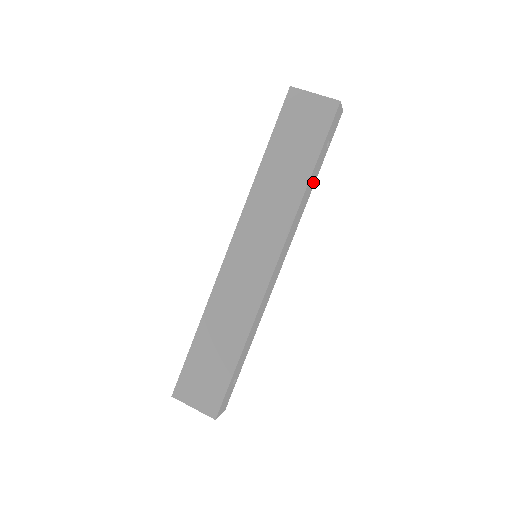
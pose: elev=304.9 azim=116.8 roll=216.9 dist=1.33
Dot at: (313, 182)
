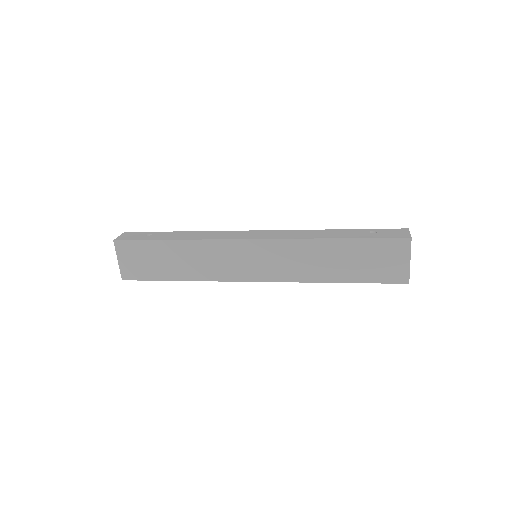
Dot at: occluded
